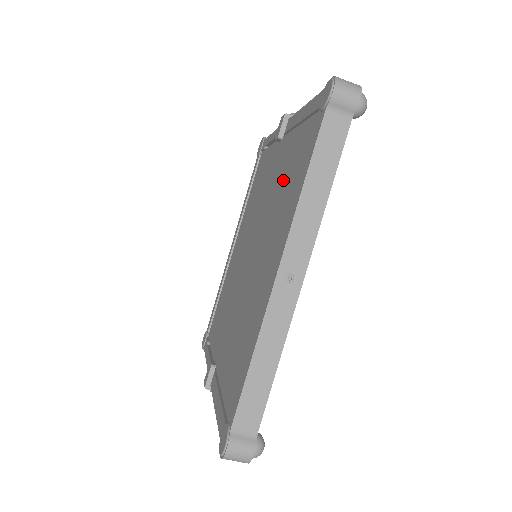
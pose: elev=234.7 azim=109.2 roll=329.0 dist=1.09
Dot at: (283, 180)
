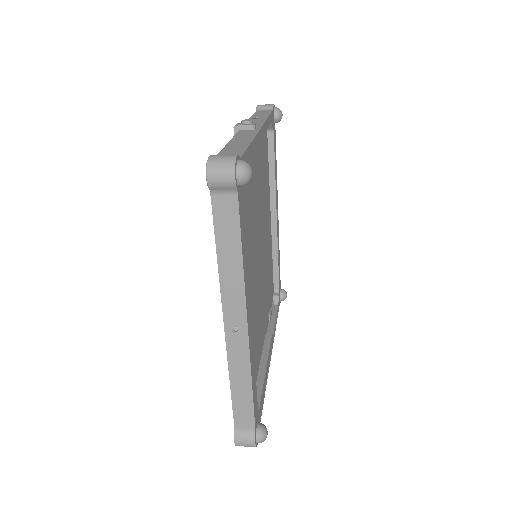
Dot at: occluded
